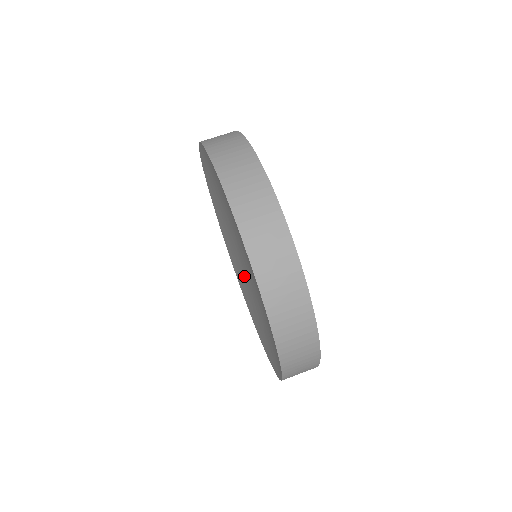
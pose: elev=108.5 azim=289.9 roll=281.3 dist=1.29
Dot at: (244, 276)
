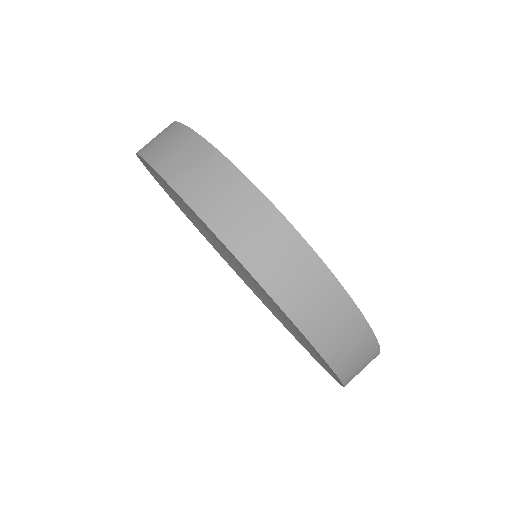
Dot at: (279, 310)
